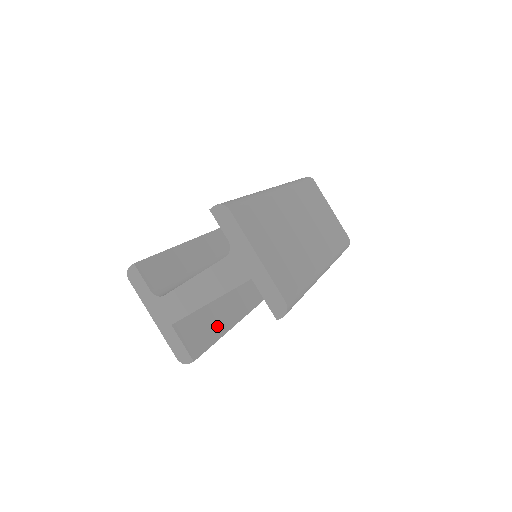
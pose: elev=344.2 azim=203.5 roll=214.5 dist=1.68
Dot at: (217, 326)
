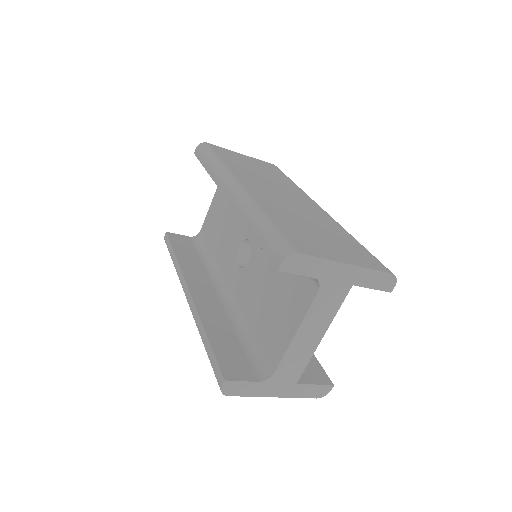
Dot at: occluded
